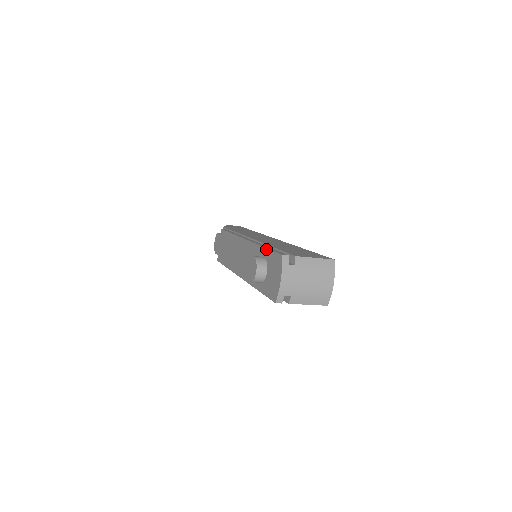
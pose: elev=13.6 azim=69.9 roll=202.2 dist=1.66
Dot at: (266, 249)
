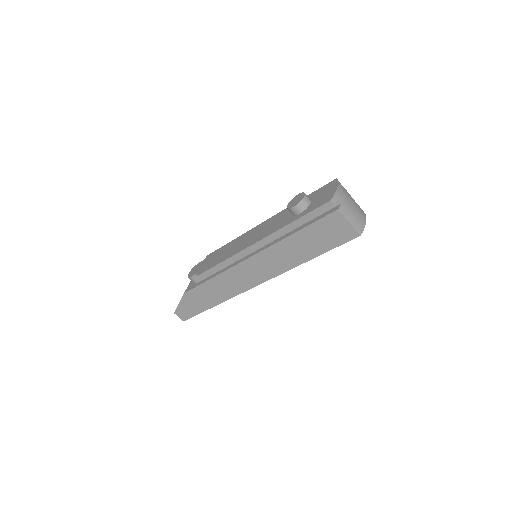
Dot at: (307, 195)
